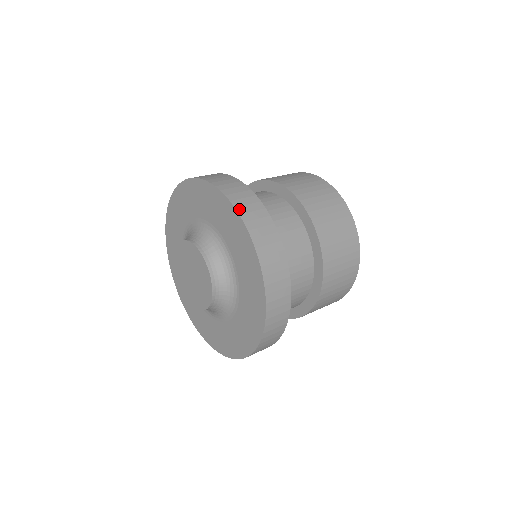
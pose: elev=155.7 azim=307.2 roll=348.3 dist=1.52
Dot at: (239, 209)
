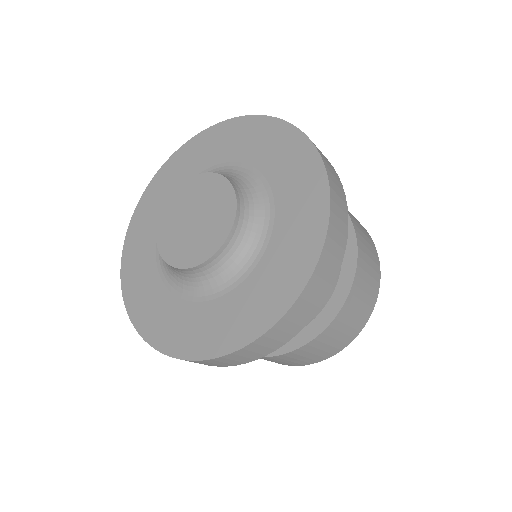
Dot at: (273, 118)
